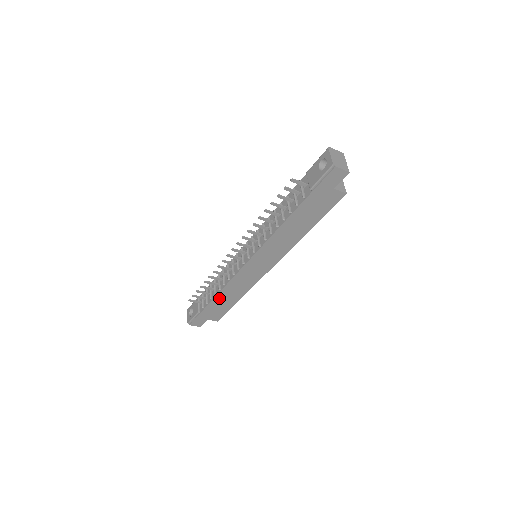
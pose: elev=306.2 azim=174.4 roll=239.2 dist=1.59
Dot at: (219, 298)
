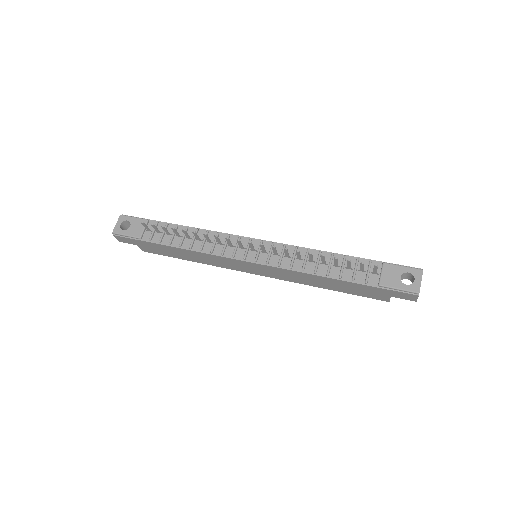
Dot at: (178, 250)
